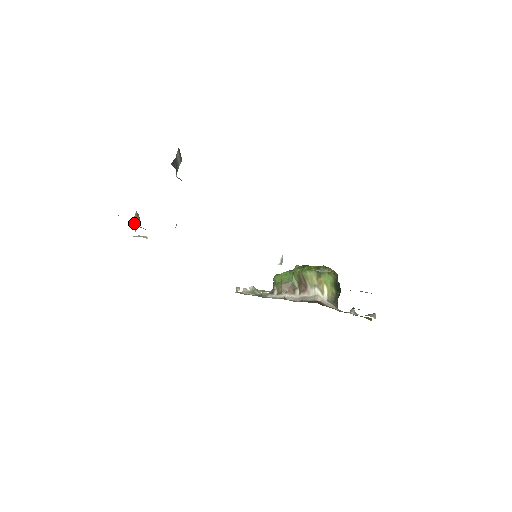
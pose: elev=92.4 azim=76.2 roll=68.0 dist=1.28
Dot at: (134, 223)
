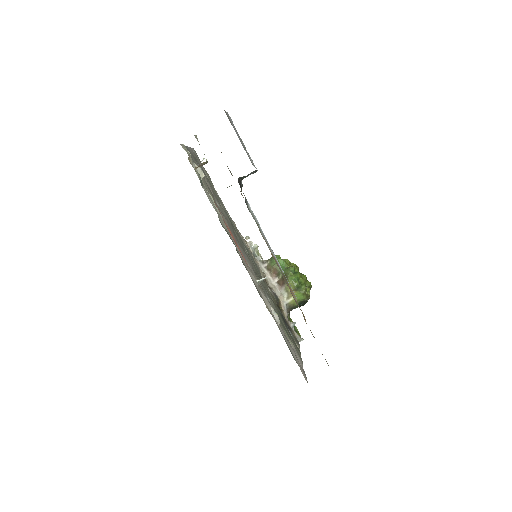
Dot at: (198, 166)
